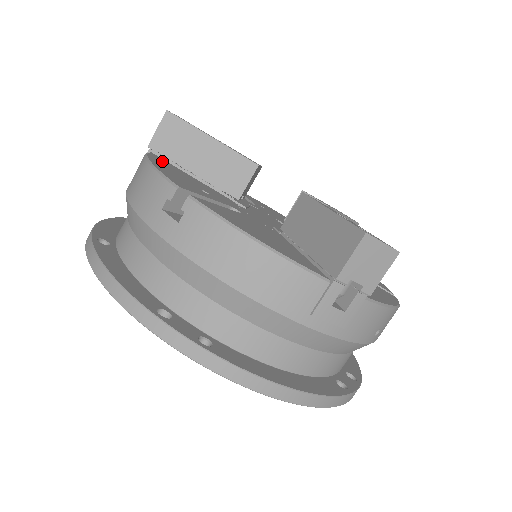
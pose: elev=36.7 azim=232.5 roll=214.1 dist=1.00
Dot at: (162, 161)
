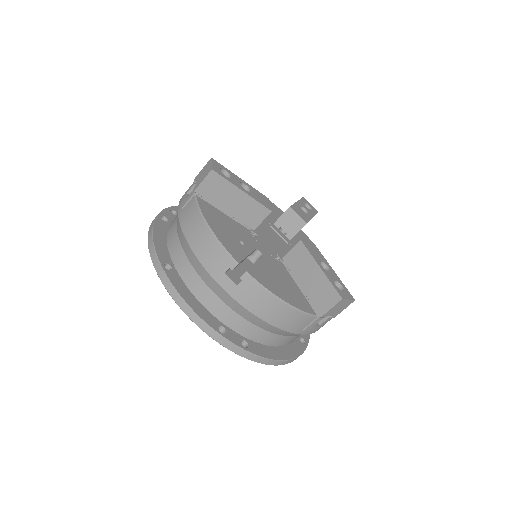
Dot at: (207, 209)
